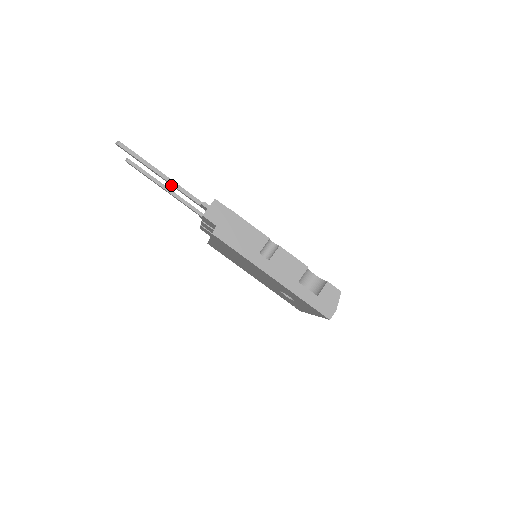
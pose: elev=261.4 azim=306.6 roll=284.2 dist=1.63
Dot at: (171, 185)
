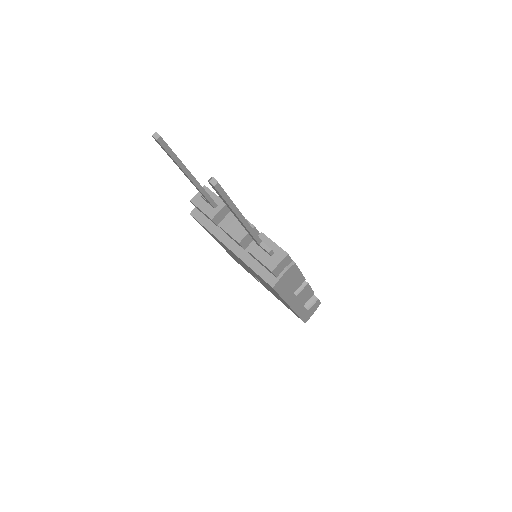
Dot at: occluded
